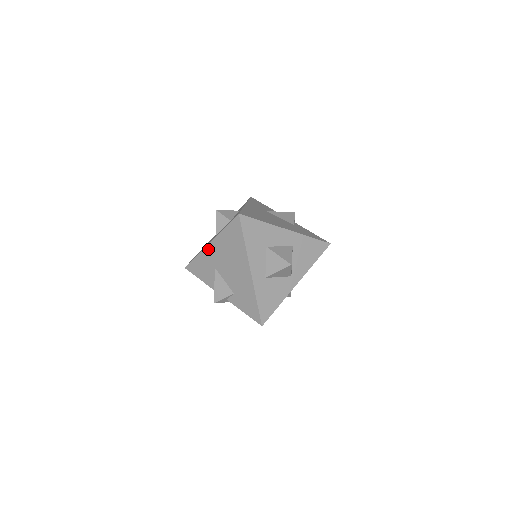
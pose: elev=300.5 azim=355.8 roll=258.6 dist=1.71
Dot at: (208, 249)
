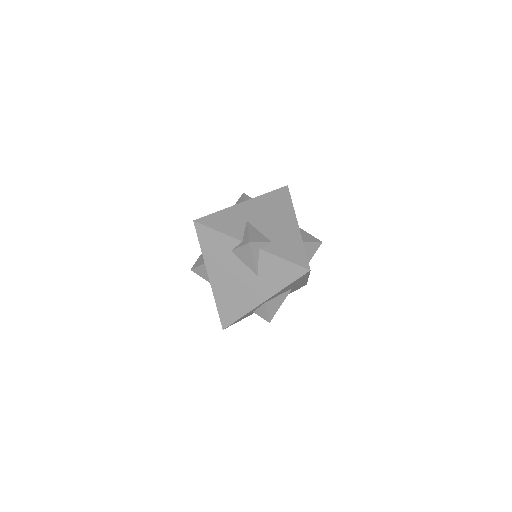
Dot at: (241, 206)
